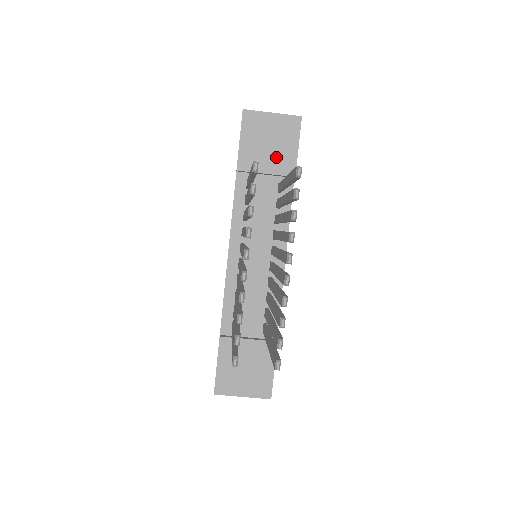
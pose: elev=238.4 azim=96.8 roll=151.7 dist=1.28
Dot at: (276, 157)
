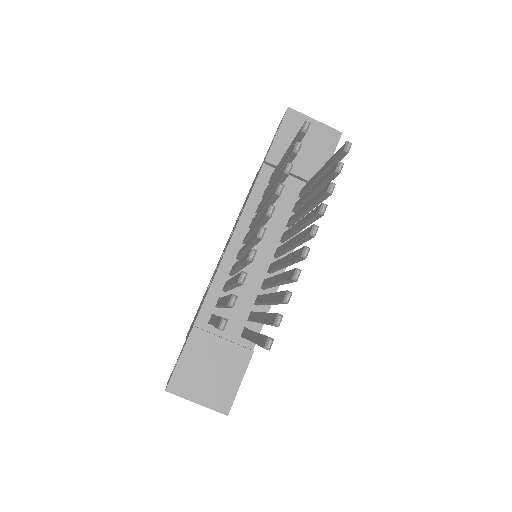
Dot at: (307, 161)
